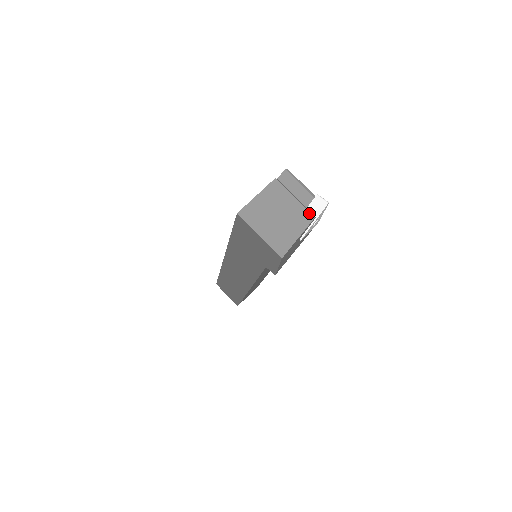
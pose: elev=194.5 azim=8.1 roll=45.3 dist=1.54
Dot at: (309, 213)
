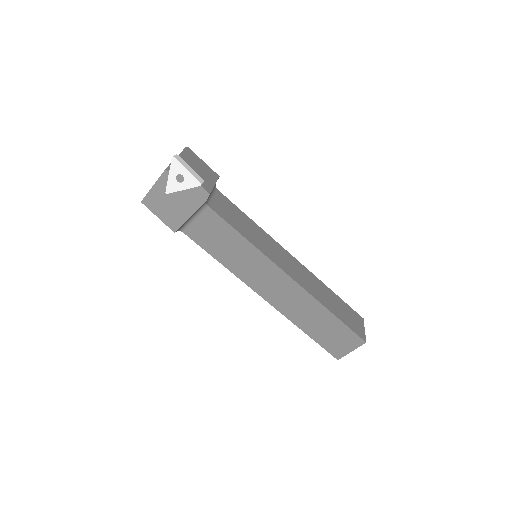
Dot at: (166, 169)
